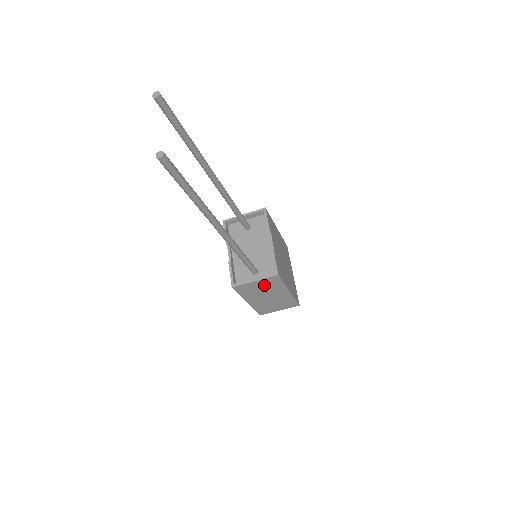
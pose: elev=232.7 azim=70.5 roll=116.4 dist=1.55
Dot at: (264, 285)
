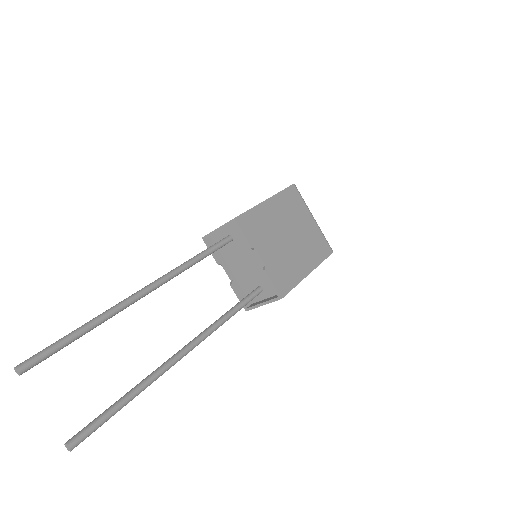
Dot at: occluded
